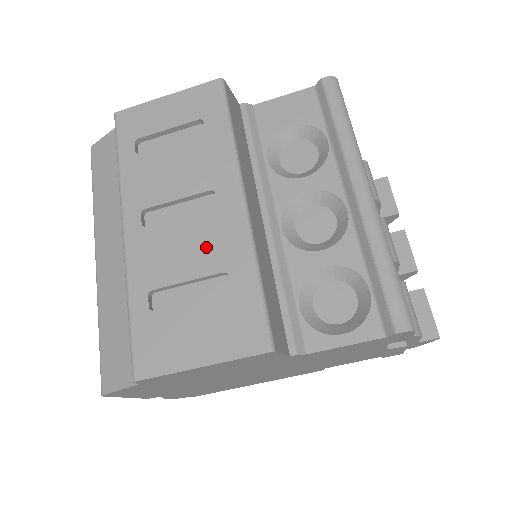
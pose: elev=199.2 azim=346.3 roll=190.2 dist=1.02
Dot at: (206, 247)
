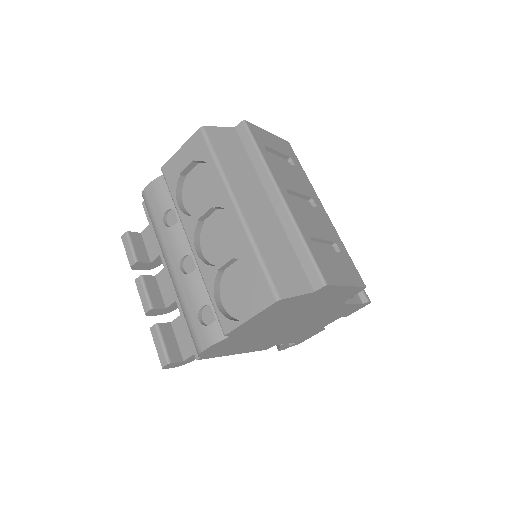
Dot at: (323, 226)
